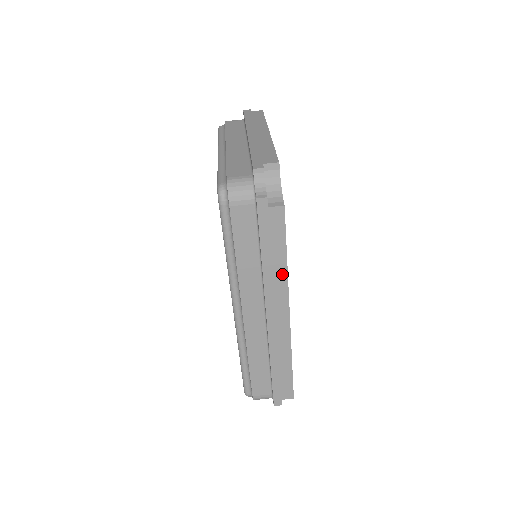
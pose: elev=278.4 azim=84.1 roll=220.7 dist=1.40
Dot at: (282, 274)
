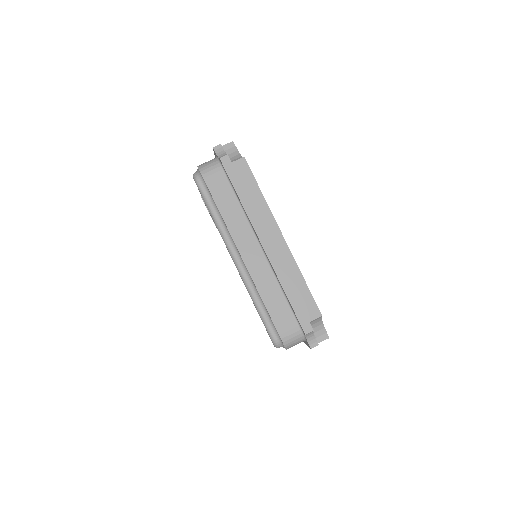
Dot at: occluded
